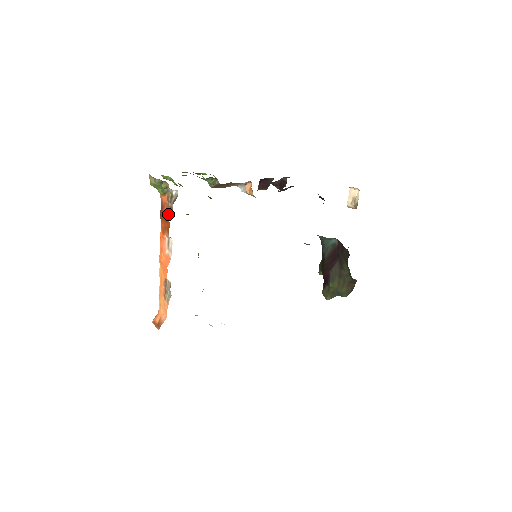
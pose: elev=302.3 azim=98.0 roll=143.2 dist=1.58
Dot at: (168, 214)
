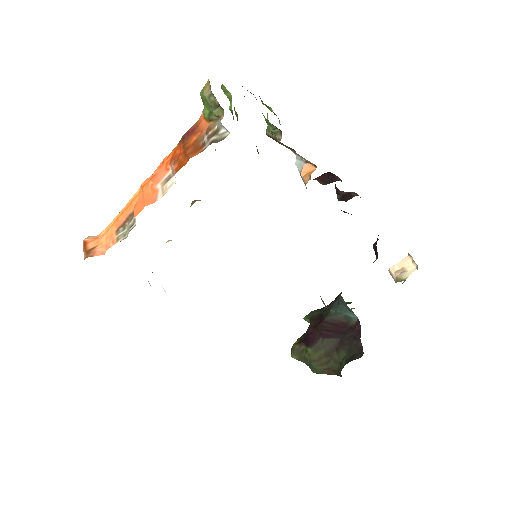
Dot at: (194, 148)
